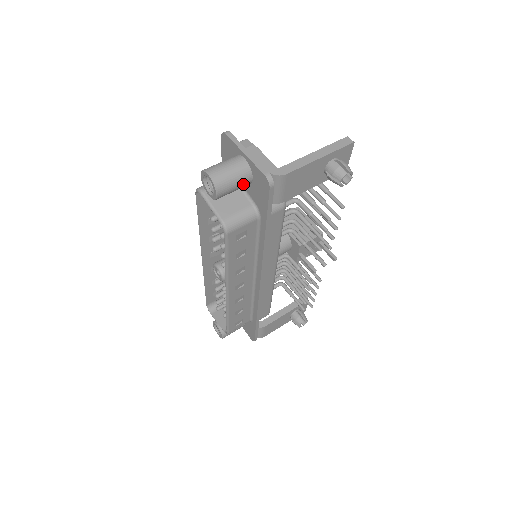
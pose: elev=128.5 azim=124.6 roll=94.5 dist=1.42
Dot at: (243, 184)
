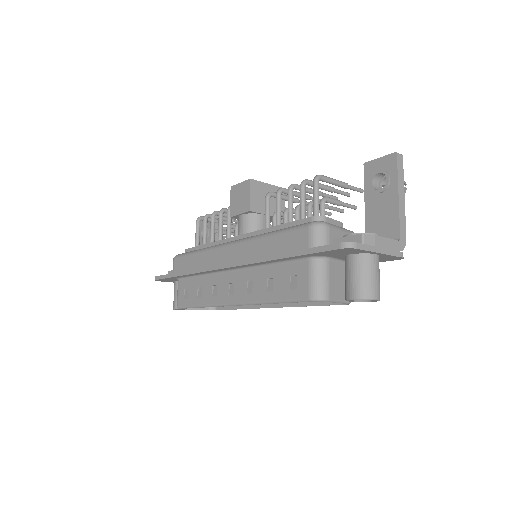
Dot at: occluded
